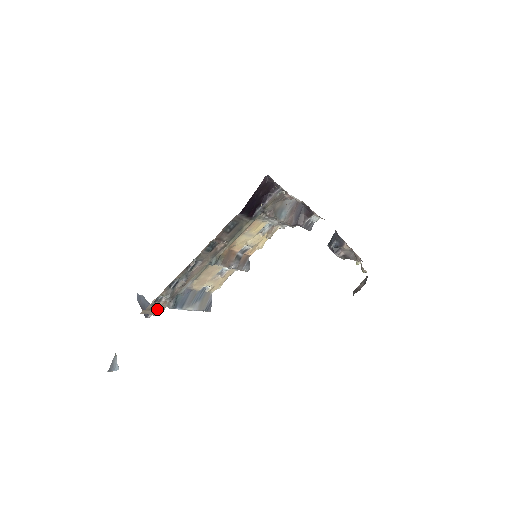
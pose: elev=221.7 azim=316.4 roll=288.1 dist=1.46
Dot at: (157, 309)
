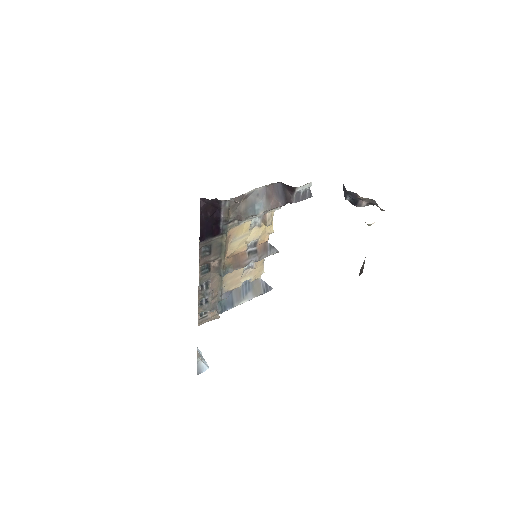
Dot at: (210, 317)
